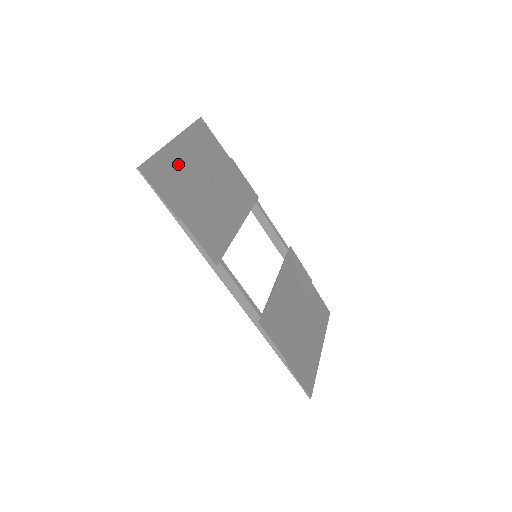
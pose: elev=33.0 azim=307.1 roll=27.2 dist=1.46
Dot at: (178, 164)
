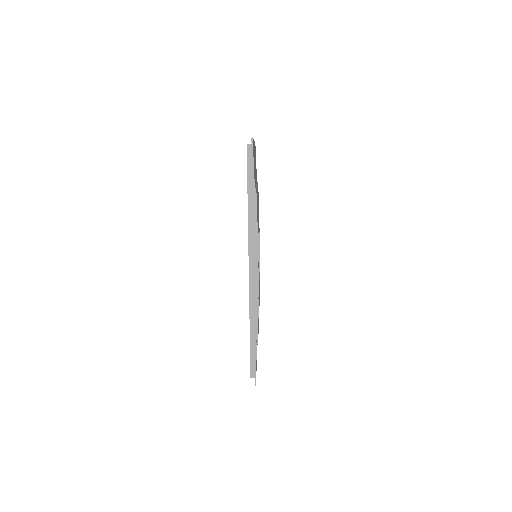
Dot at: (254, 157)
